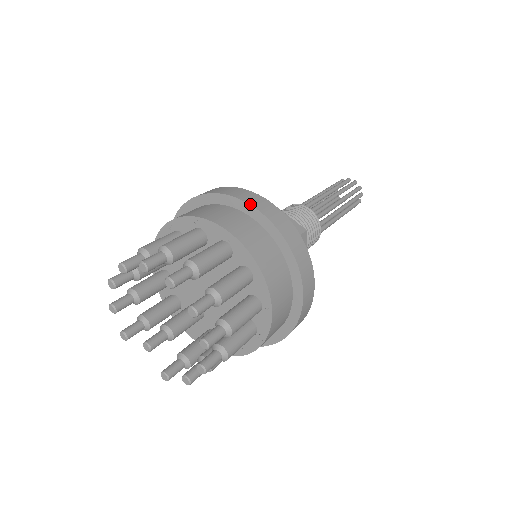
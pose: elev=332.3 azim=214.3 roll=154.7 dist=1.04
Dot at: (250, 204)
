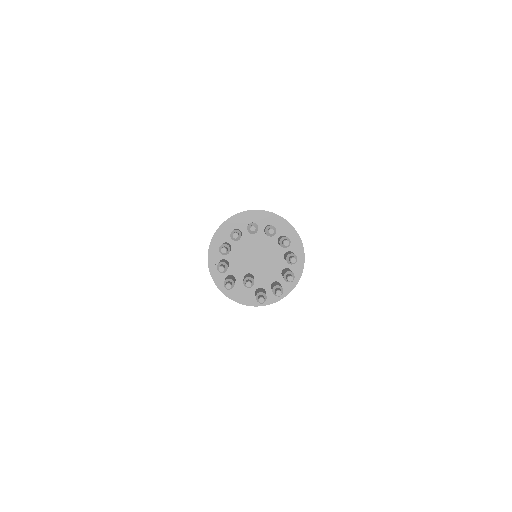
Dot at: occluded
